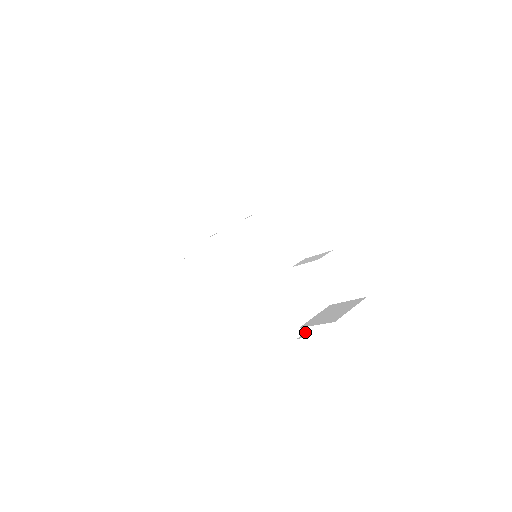
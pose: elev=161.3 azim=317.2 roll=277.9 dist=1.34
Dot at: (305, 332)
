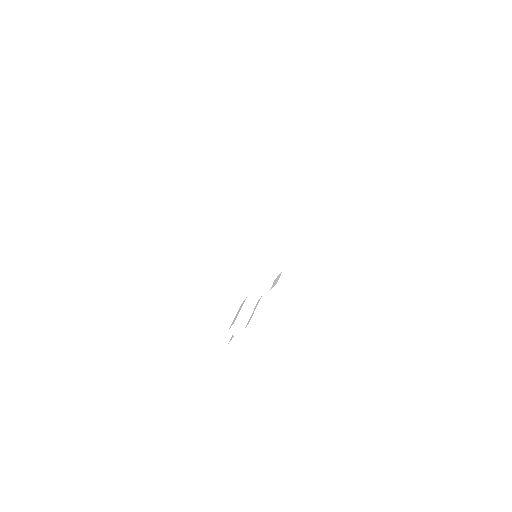
Dot at: (251, 329)
